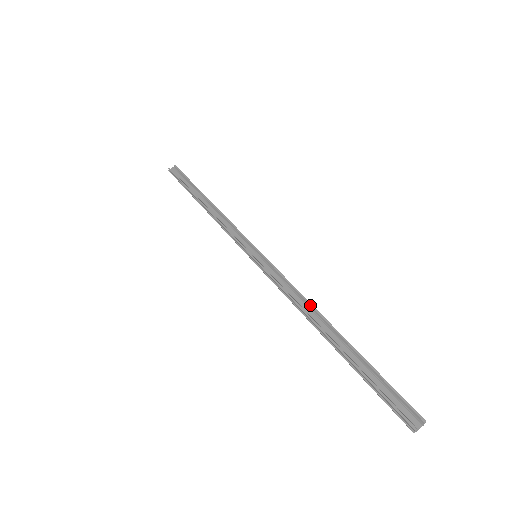
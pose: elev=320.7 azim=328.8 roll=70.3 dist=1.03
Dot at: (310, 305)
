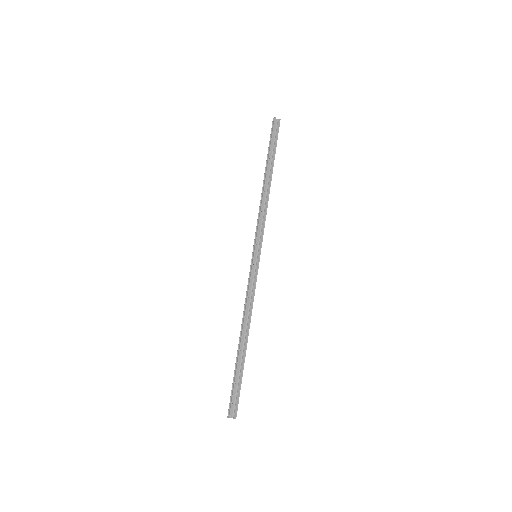
Dot at: (250, 318)
